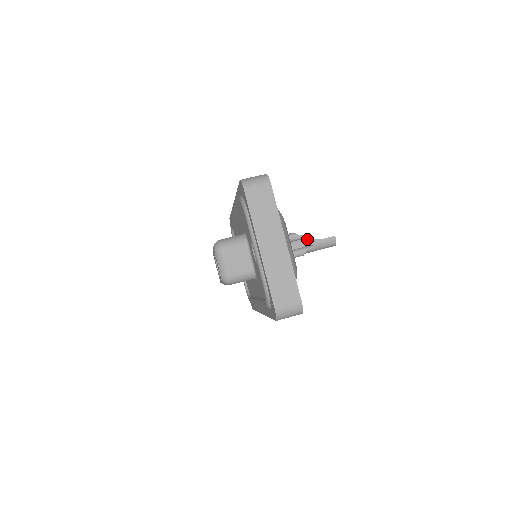
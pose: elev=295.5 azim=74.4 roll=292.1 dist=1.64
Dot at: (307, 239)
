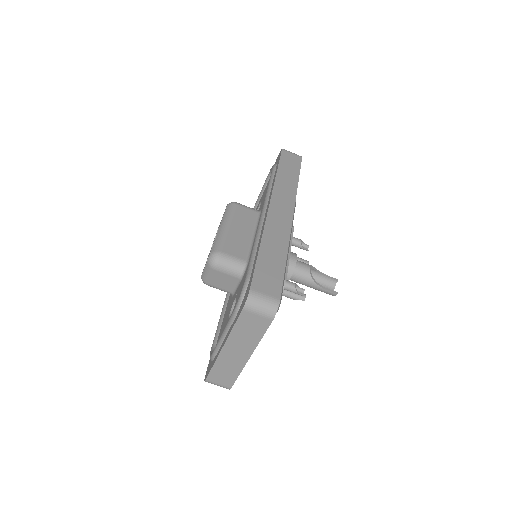
Dot at: (310, 280)
